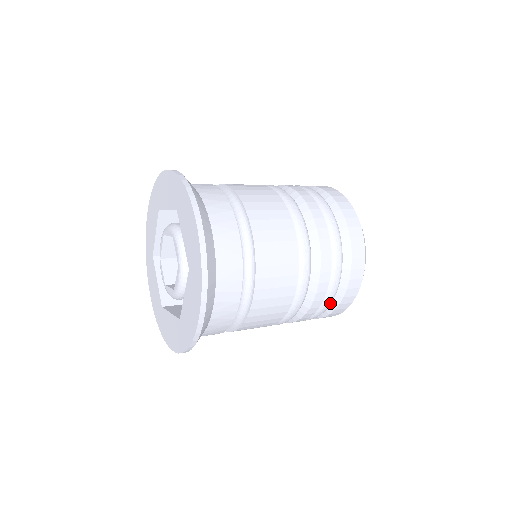
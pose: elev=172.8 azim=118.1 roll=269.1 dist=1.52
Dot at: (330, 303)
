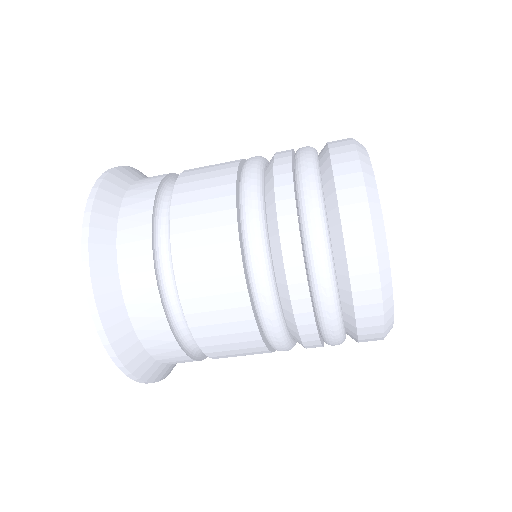
Dot at: (309, 152)
